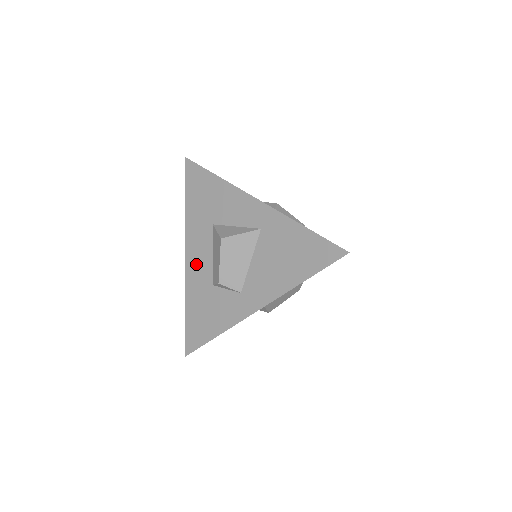
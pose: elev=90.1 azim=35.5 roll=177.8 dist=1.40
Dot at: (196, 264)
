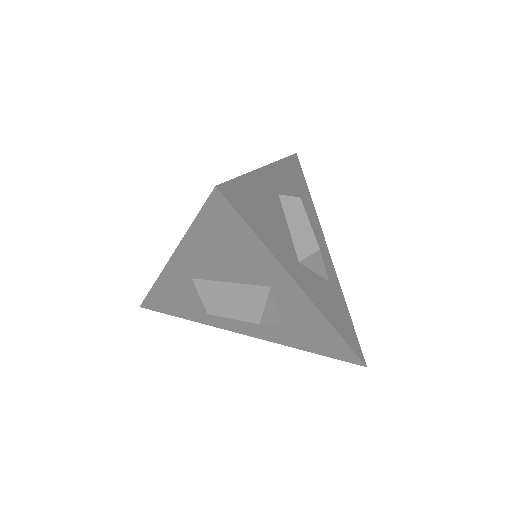
Dot at: occluded
